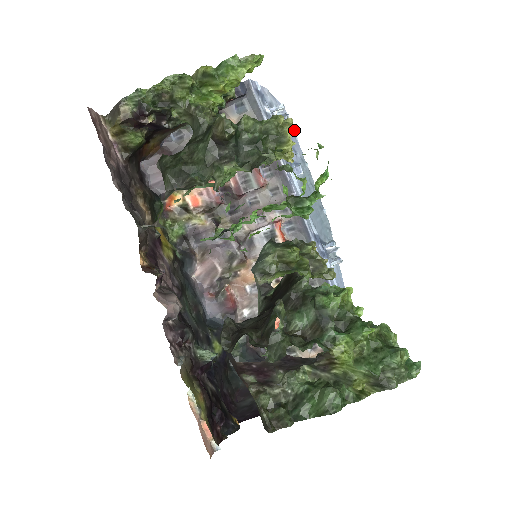
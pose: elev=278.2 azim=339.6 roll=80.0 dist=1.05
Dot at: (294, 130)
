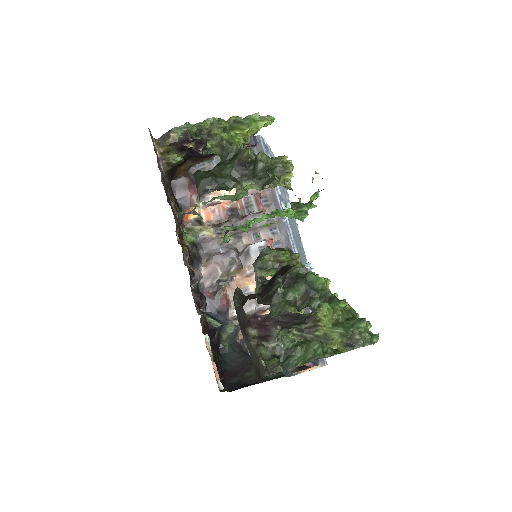
Dot at: (293, 168)
